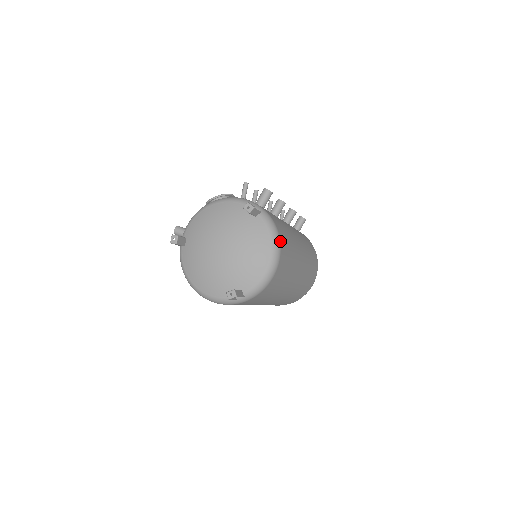
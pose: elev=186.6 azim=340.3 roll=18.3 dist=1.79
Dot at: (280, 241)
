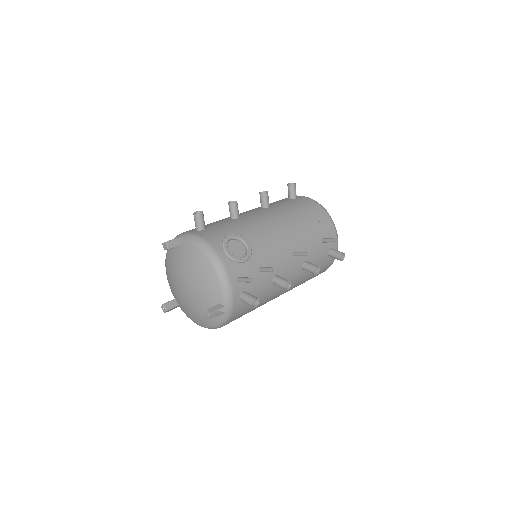
Dot at: occluded
